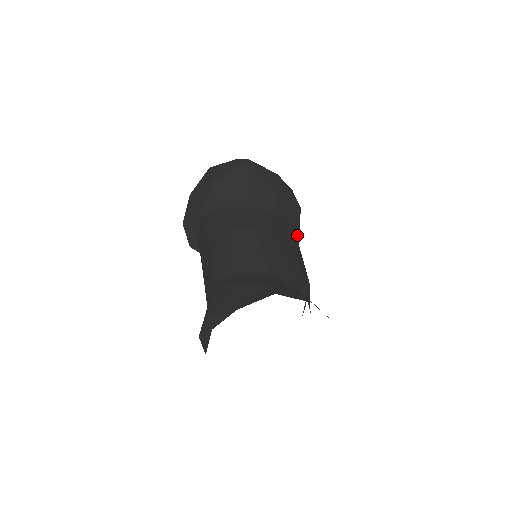
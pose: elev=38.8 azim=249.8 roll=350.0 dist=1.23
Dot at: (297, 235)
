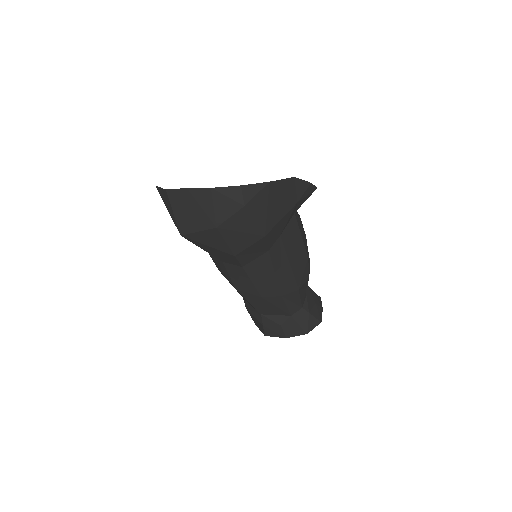
Dot at: (283, 226)
